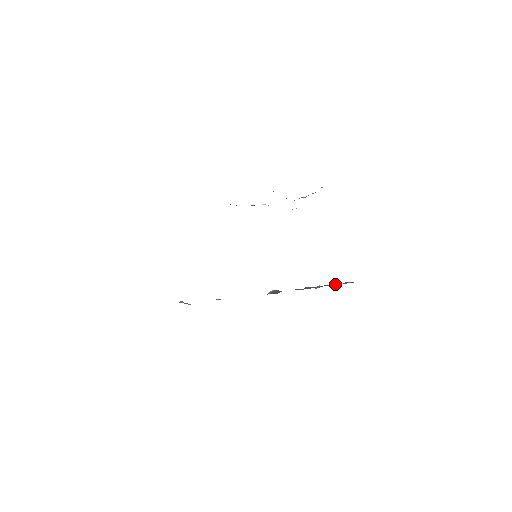
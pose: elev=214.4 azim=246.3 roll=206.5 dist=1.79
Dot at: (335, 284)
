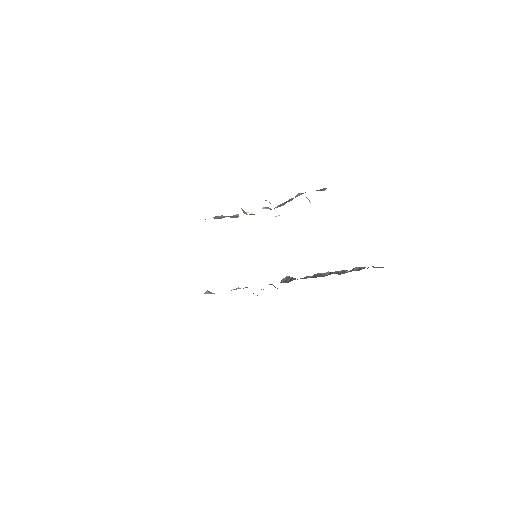
Dot at: (343, 270)
